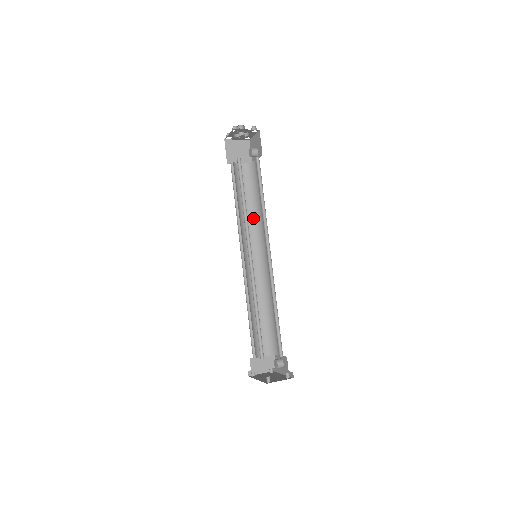
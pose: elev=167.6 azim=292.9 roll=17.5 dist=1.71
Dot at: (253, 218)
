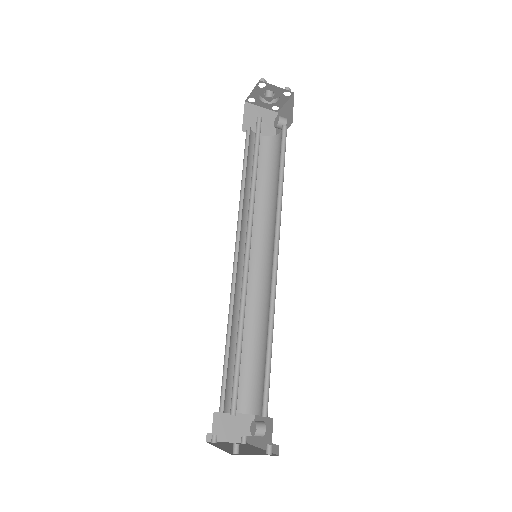
Dot at: (262, 207)
